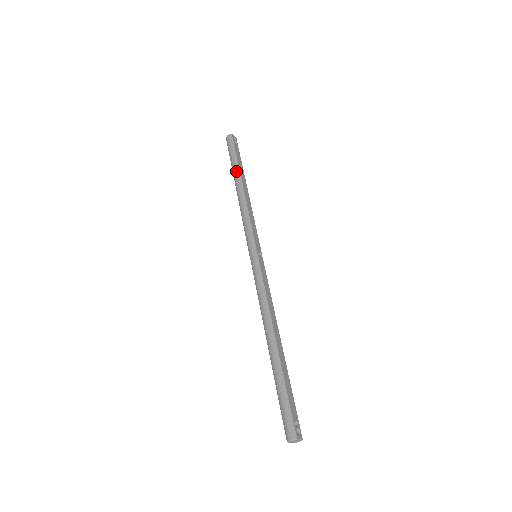
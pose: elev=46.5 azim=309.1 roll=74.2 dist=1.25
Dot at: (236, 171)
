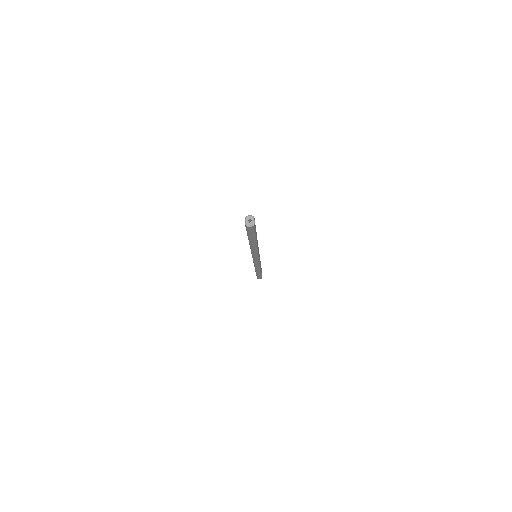
Dot at: occluded
